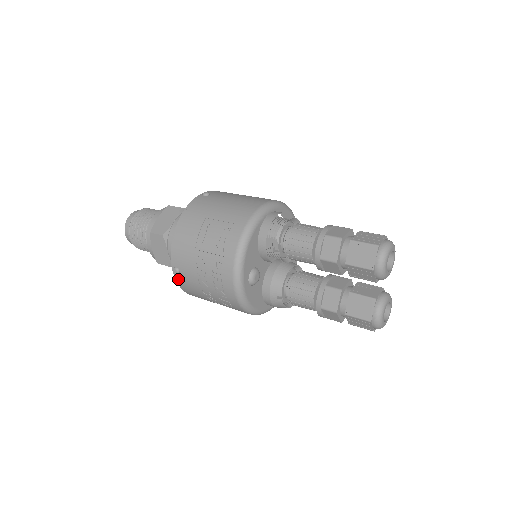
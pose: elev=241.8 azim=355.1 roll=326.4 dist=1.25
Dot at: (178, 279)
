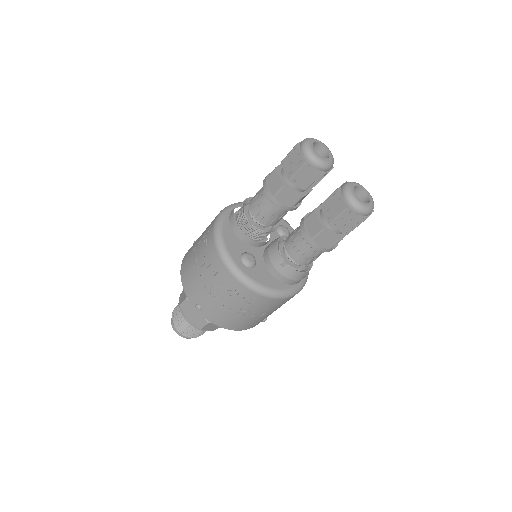
Dot at: (206, 316)
